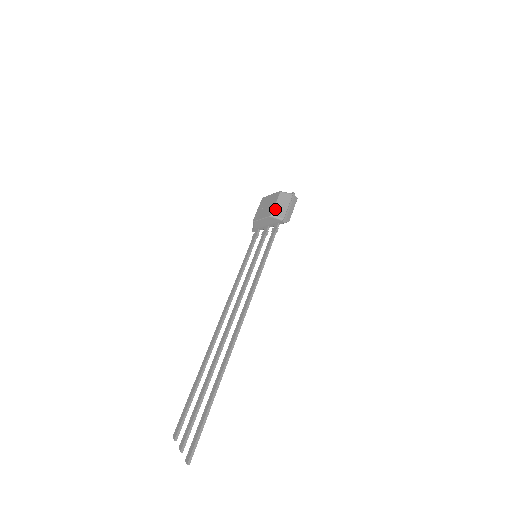
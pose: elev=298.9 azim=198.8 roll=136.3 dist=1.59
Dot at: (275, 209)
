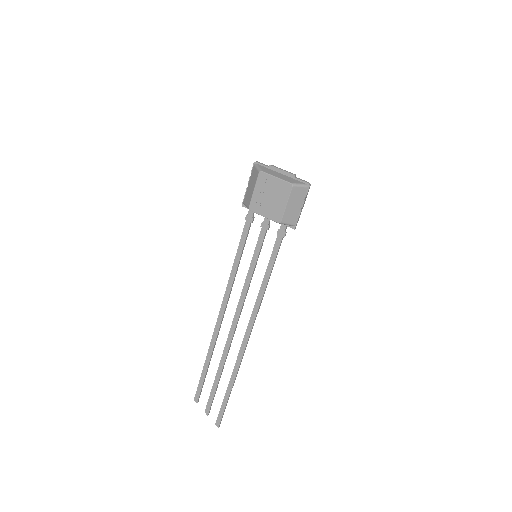
Dot at: (285, 214)
